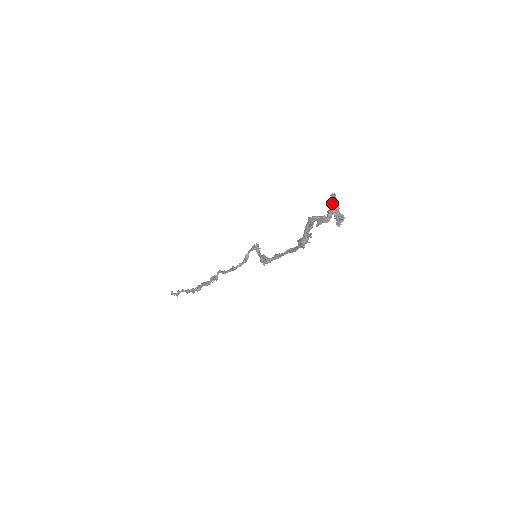
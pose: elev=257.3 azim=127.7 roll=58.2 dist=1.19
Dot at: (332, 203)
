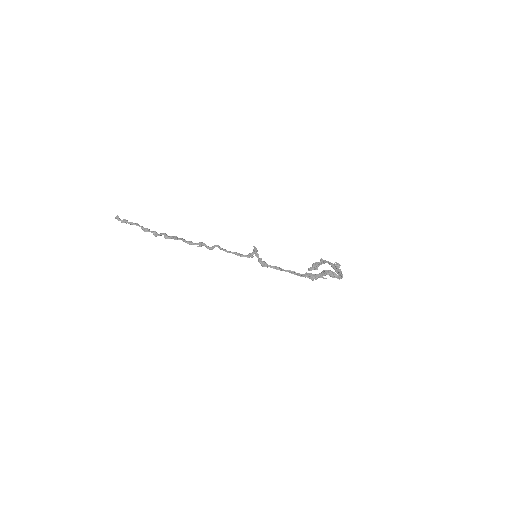
Dot at: (340, 270)
